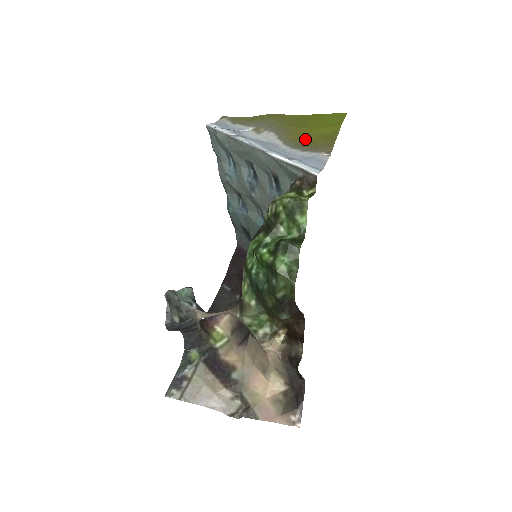
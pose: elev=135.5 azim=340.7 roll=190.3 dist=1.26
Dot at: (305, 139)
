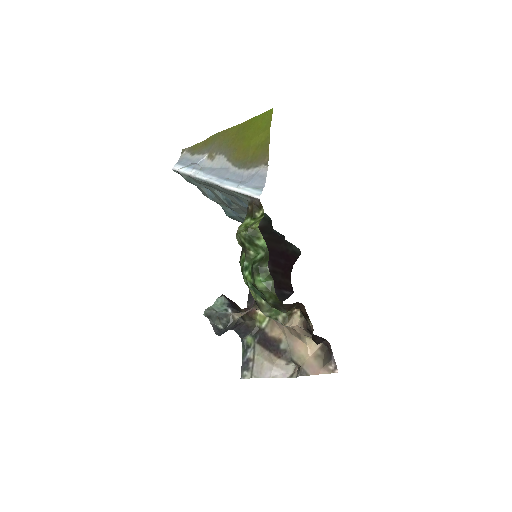
Dot at: (246, 155)
